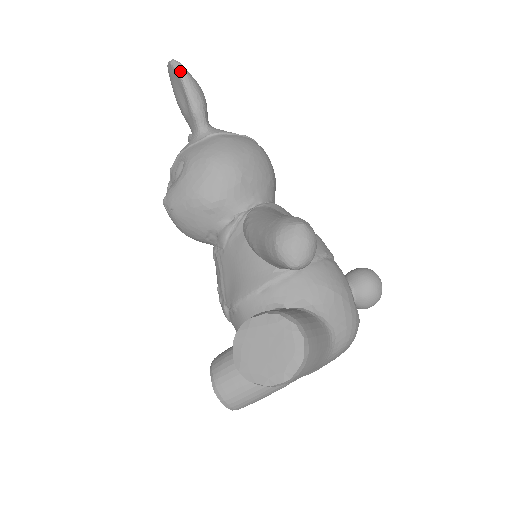
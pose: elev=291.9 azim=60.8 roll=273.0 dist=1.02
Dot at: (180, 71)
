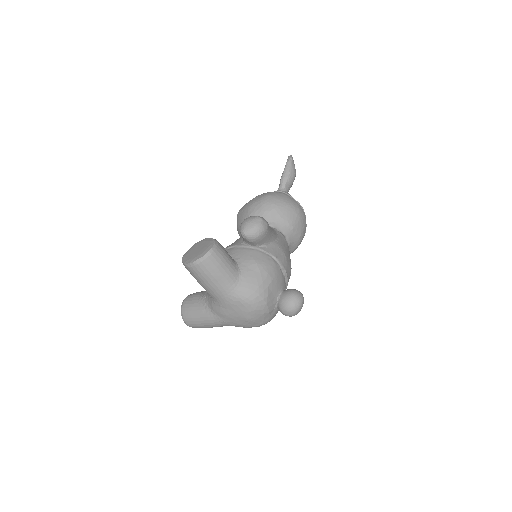
Dot at: (289, 160)
